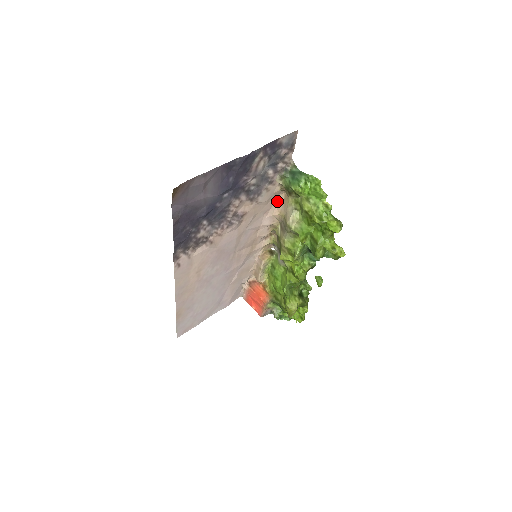
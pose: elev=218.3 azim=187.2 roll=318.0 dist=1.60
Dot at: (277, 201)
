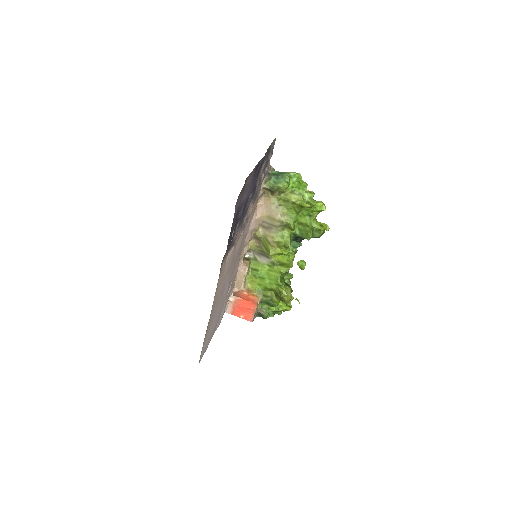
Dot at: (258, 205)
